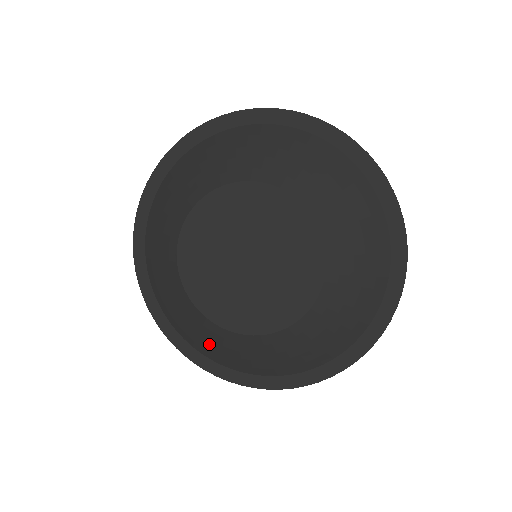
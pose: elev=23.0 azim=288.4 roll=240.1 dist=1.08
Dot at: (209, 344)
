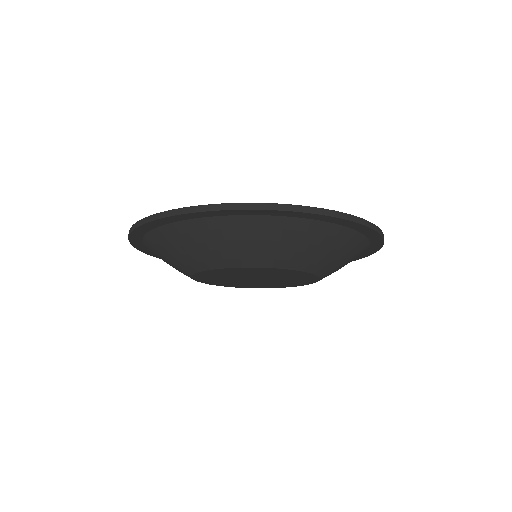
Dot at: occluded
